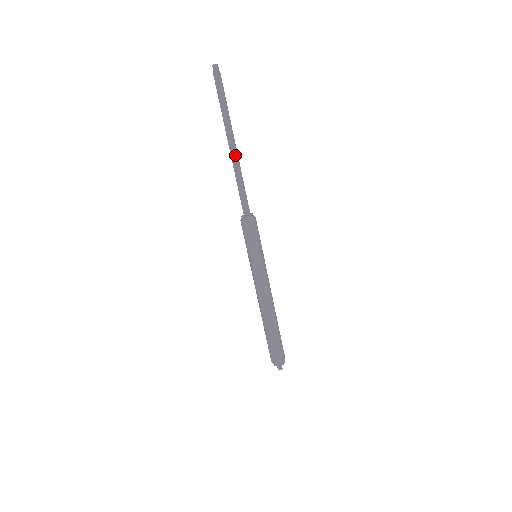
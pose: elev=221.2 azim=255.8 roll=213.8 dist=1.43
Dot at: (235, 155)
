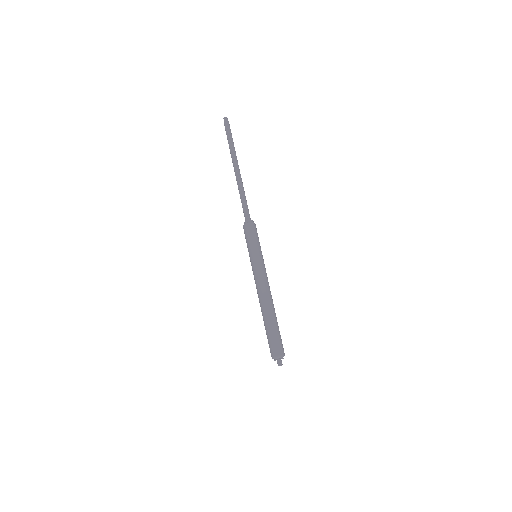
Dot at: (238, 176)
